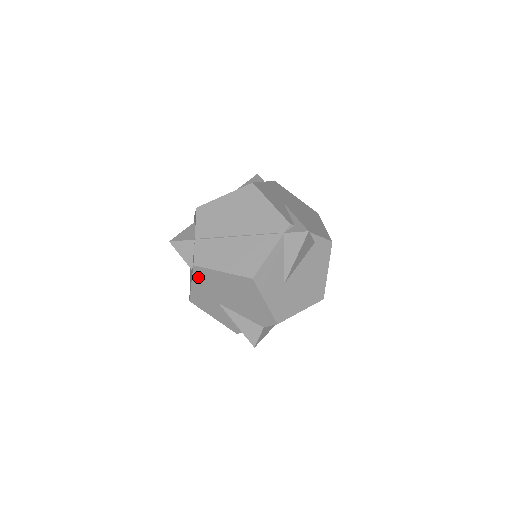
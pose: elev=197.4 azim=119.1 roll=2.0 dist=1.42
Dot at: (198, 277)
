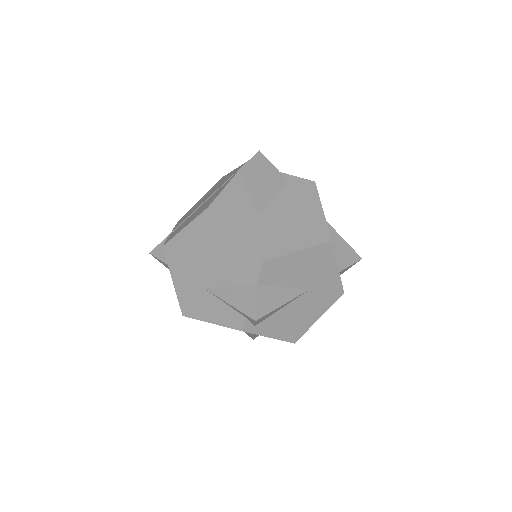
Dot at: (172, 262)
